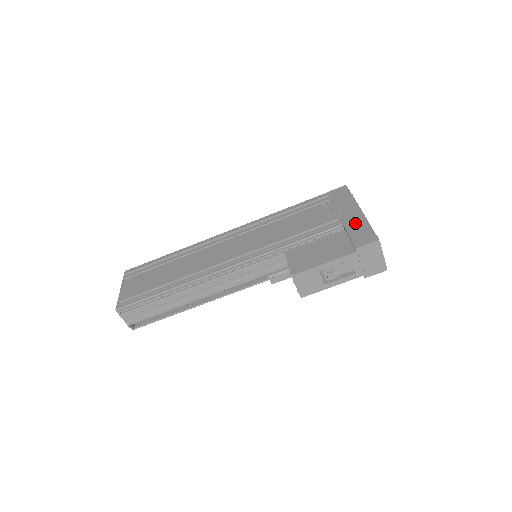
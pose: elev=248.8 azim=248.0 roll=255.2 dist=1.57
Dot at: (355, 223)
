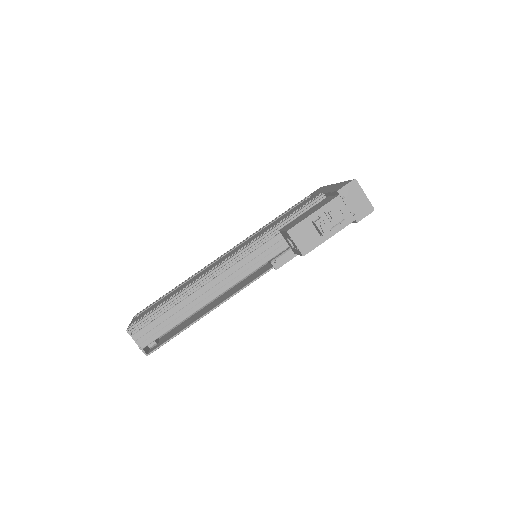
Dot at: (333, 187)
